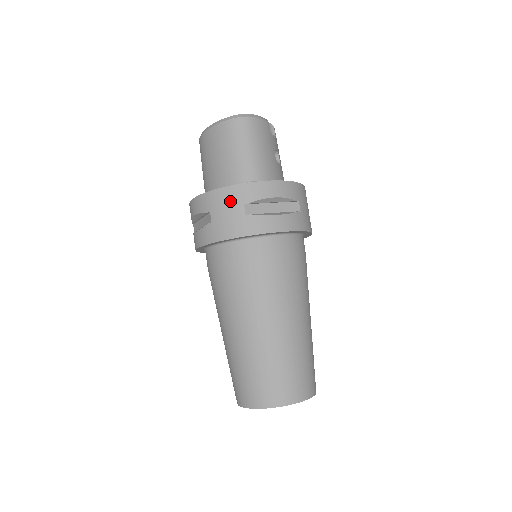
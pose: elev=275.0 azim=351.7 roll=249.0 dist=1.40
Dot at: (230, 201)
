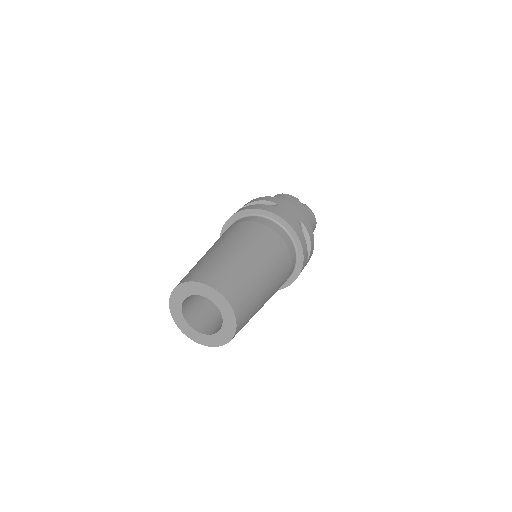
Dot at: occluded
